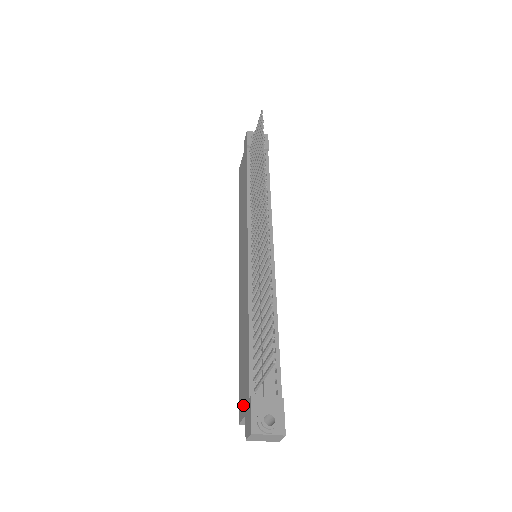
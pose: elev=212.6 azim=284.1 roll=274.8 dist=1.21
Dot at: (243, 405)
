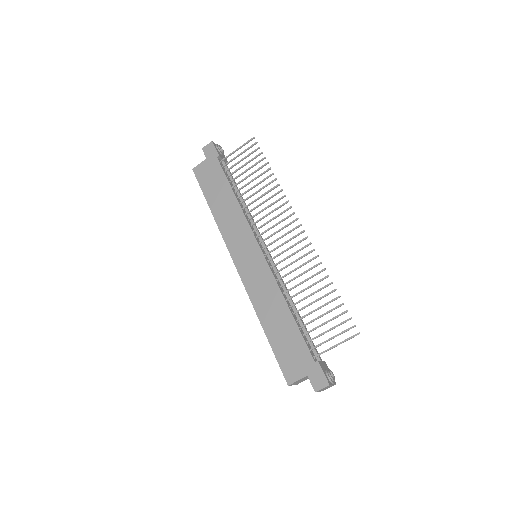
Dot at: (298, 370)
